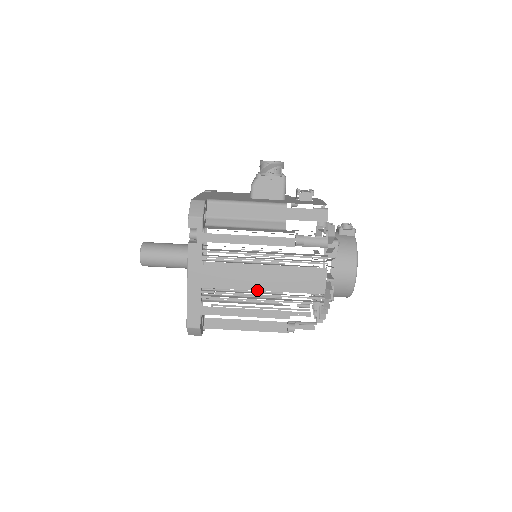
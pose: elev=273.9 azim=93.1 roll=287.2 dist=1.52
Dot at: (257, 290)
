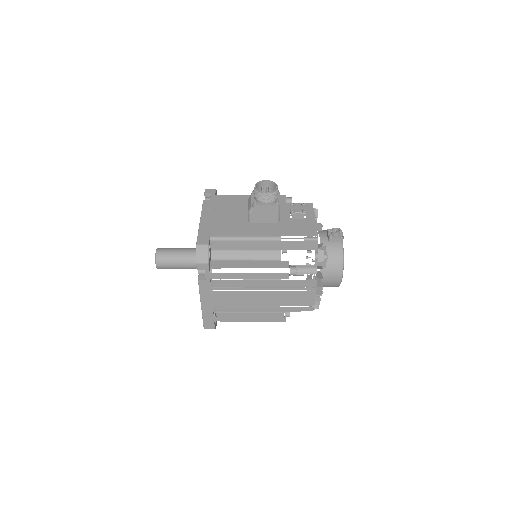
Dot at: (258, 306)
